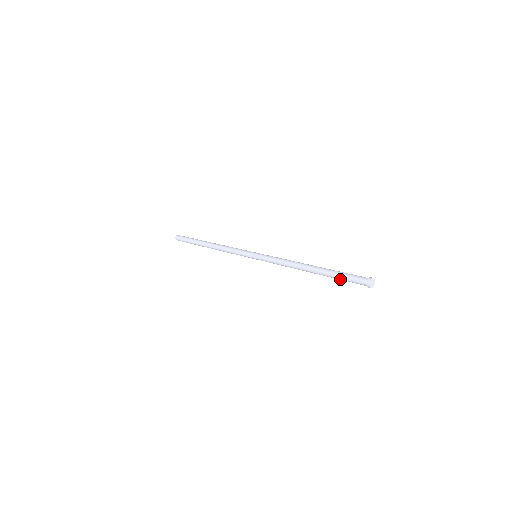
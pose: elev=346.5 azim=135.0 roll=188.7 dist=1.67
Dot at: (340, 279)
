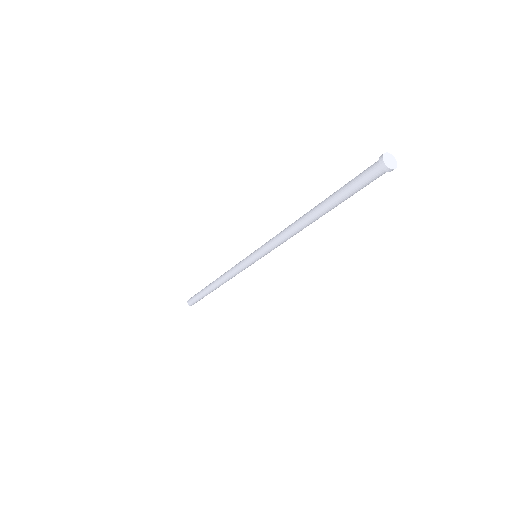
Dot at: (349, 195)
